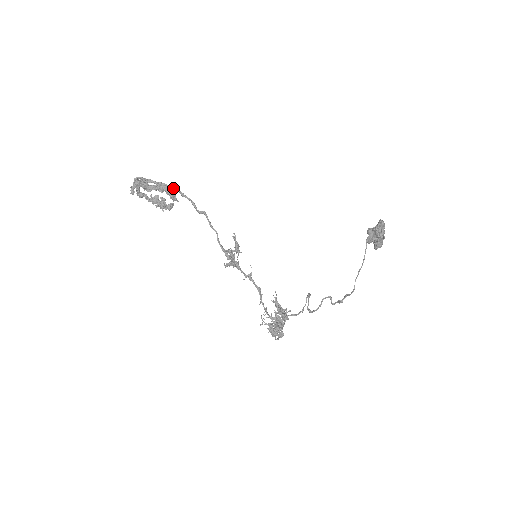
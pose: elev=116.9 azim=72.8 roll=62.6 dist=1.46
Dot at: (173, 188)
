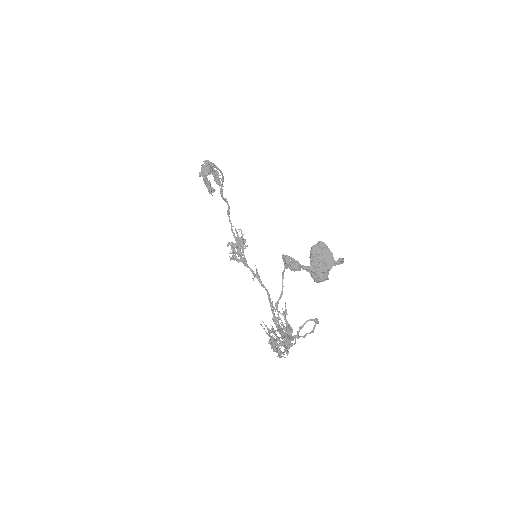
Dot at: (221, 173)
